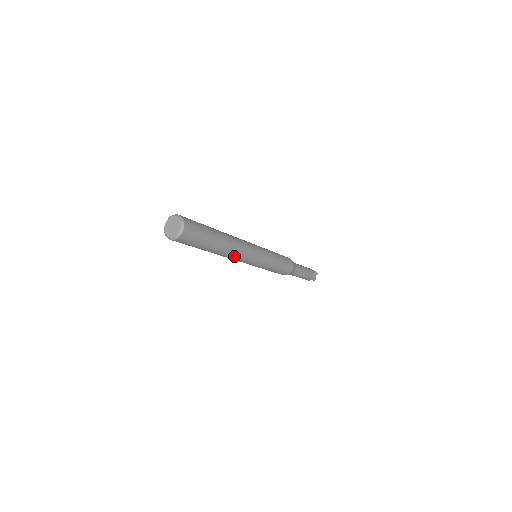
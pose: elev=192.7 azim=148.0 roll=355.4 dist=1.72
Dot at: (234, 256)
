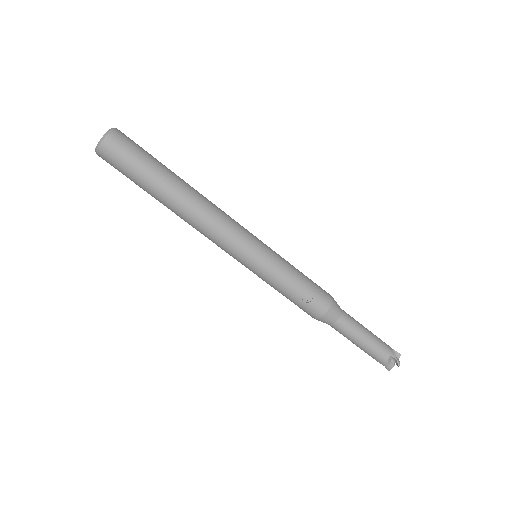
Dot at: (207, 215)
